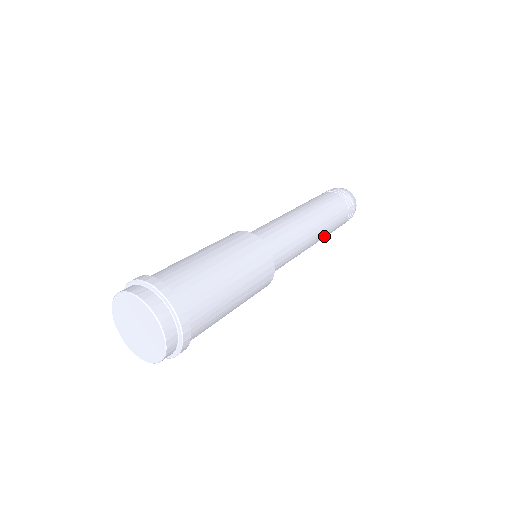
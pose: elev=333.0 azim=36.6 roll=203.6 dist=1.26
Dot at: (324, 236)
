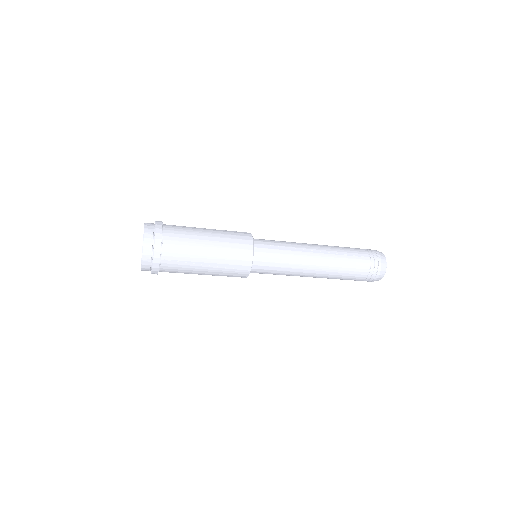
Dot at: (331, 275)
